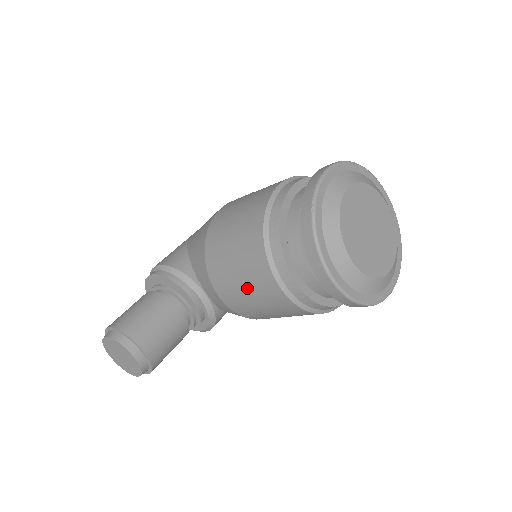
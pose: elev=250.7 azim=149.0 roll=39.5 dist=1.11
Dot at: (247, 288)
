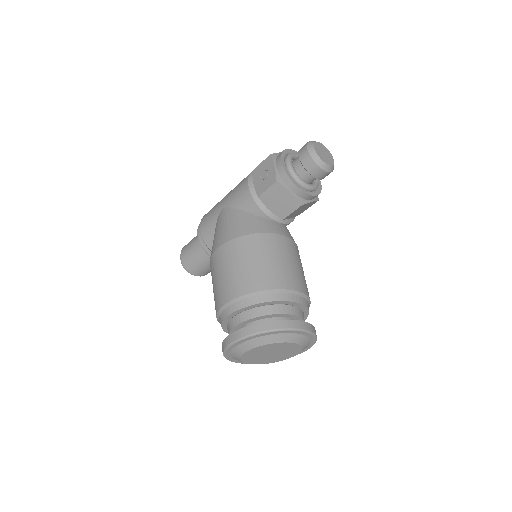
Dot at: occluded
